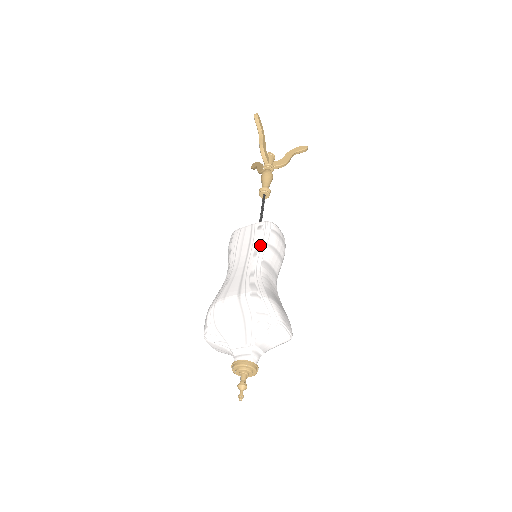
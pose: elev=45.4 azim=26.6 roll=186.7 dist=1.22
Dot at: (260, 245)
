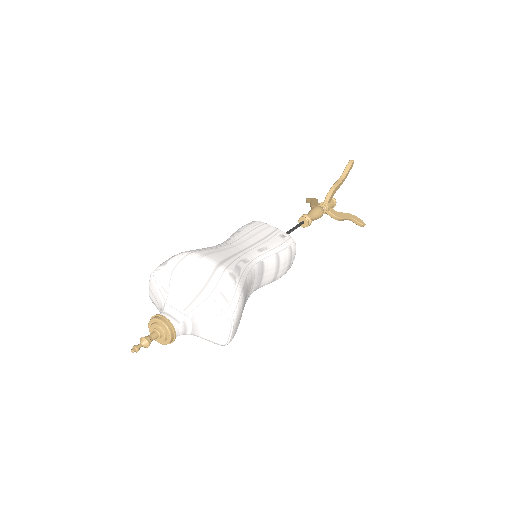
Dot at: (271, 248)
